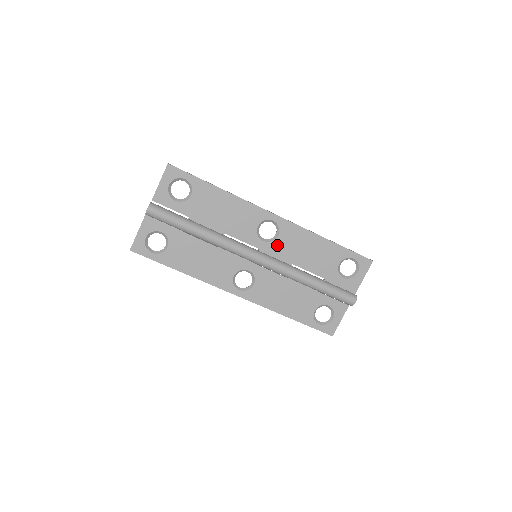
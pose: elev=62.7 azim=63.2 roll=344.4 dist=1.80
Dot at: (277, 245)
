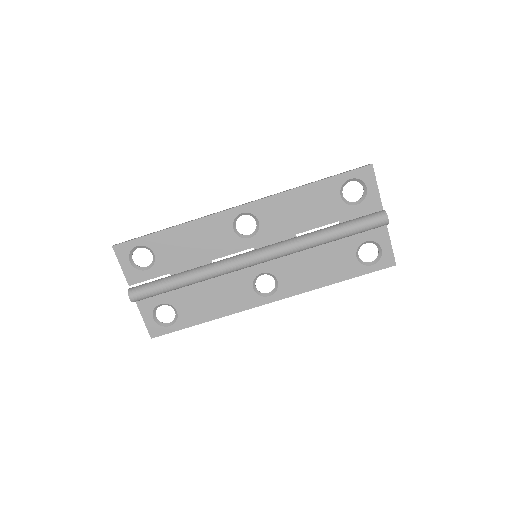
Dot at: (266, 231)
